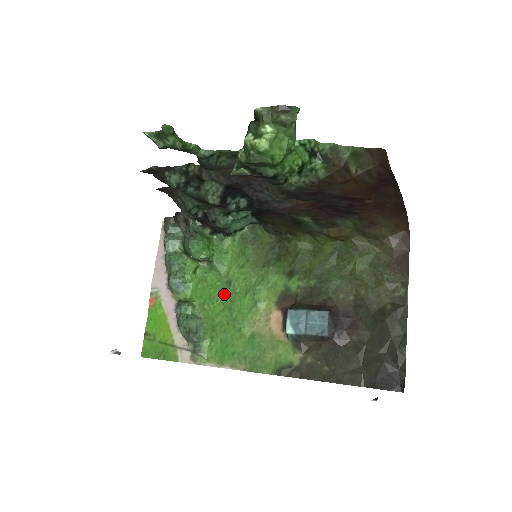
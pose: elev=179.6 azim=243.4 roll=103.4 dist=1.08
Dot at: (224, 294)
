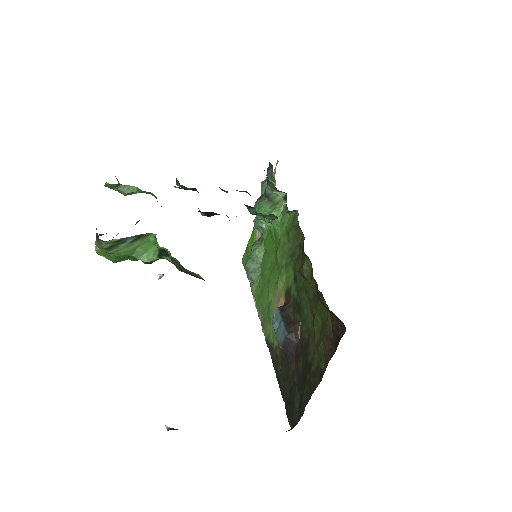
Dot at: (274, 256)
